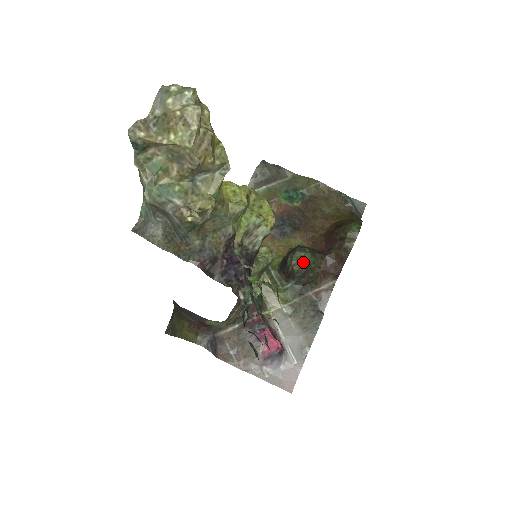
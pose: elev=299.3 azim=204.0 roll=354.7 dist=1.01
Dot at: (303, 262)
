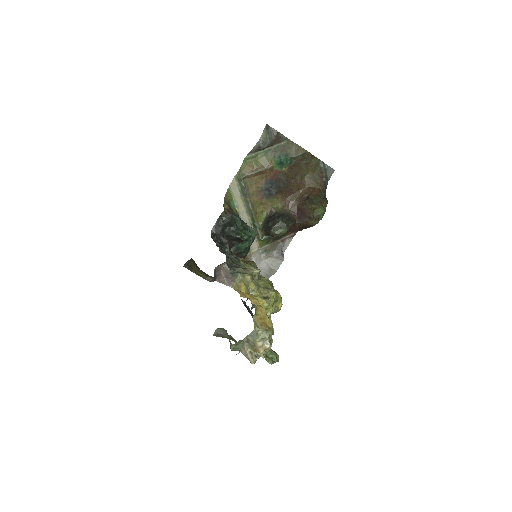
Dot at: (281, 234)
